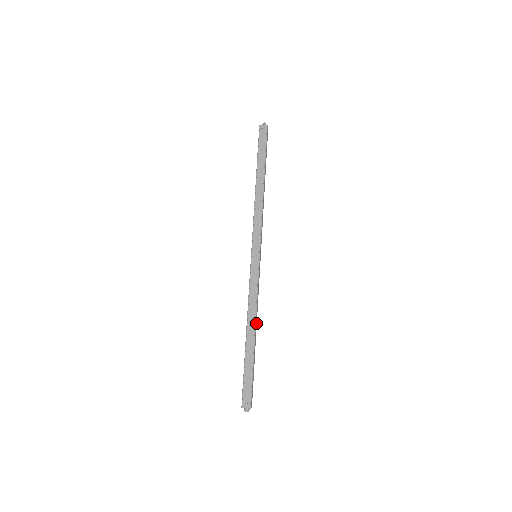
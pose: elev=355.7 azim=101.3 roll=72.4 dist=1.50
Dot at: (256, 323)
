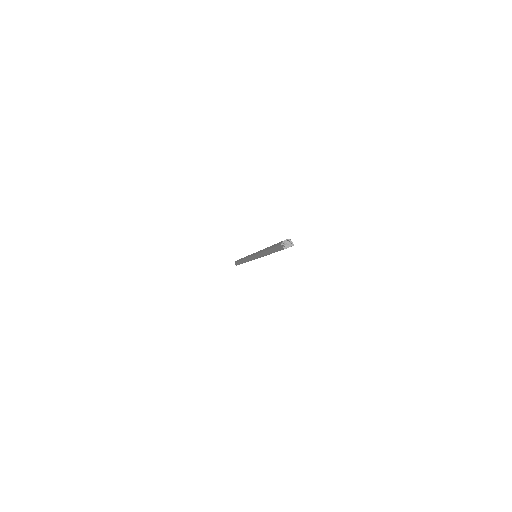
Dot at: occluded
